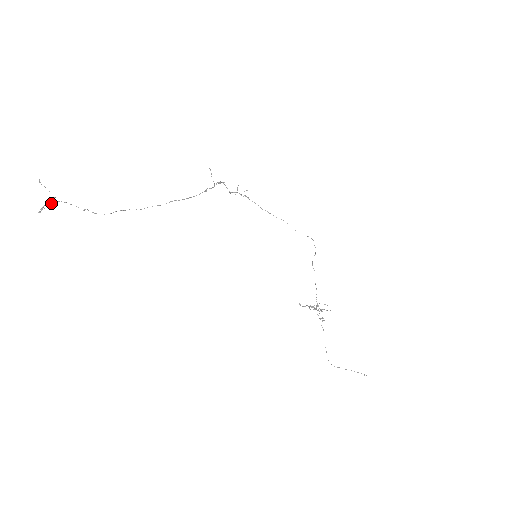
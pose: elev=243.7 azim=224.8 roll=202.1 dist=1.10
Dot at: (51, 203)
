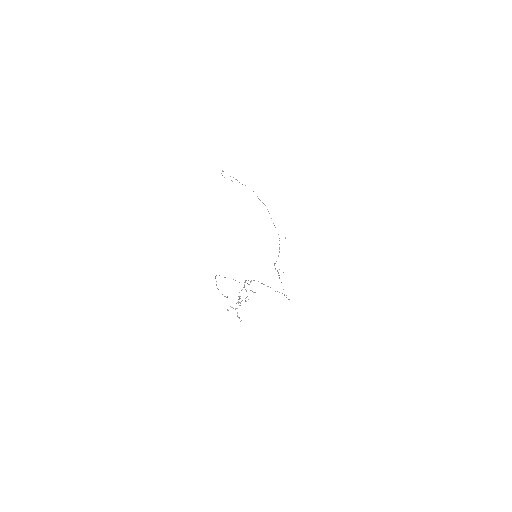
Dot at: occluded
